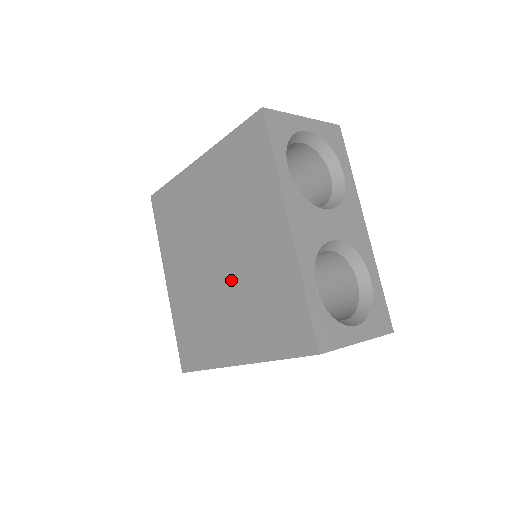
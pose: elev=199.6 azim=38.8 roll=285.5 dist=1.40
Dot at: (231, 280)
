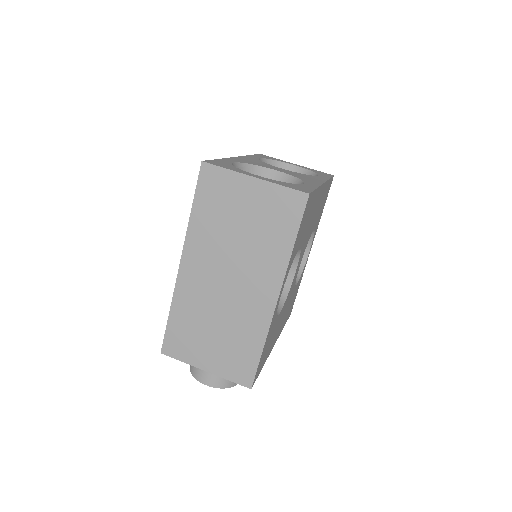
Dot at: occluded
